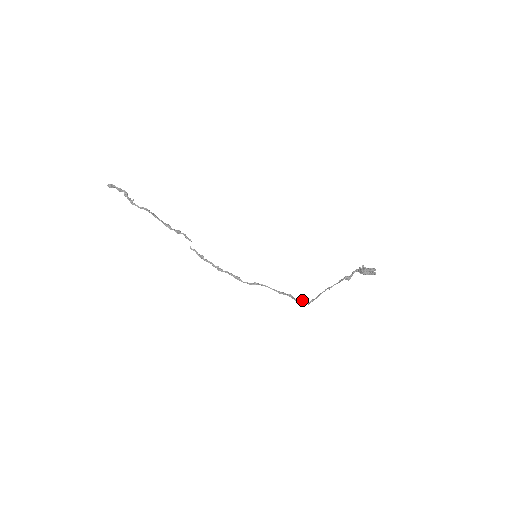
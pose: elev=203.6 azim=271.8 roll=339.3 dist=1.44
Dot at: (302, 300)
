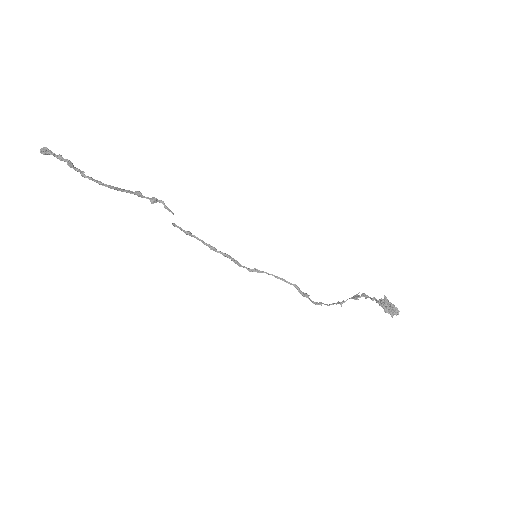
Dot at: (309, 295)
